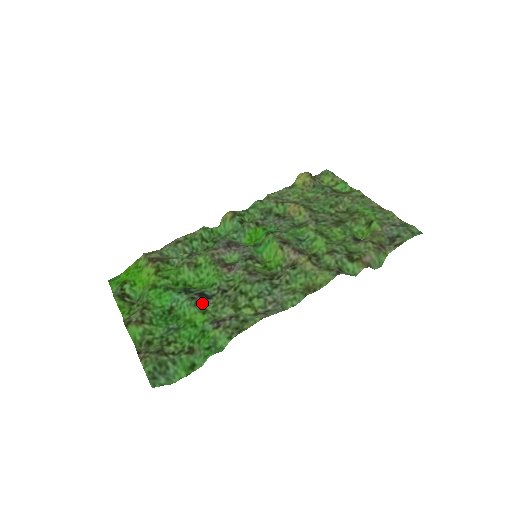
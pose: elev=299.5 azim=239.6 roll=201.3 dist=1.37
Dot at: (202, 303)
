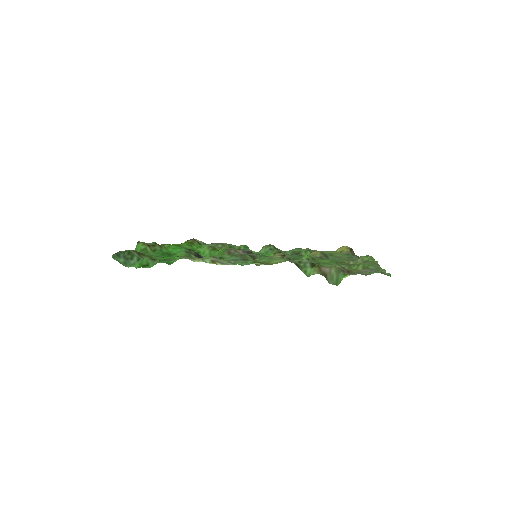
Dot at: (192, 255)
